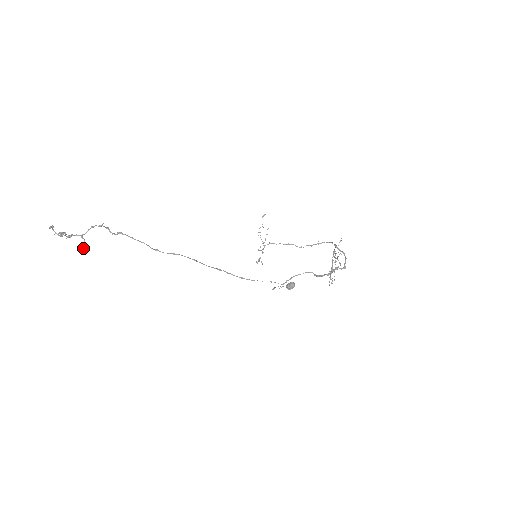
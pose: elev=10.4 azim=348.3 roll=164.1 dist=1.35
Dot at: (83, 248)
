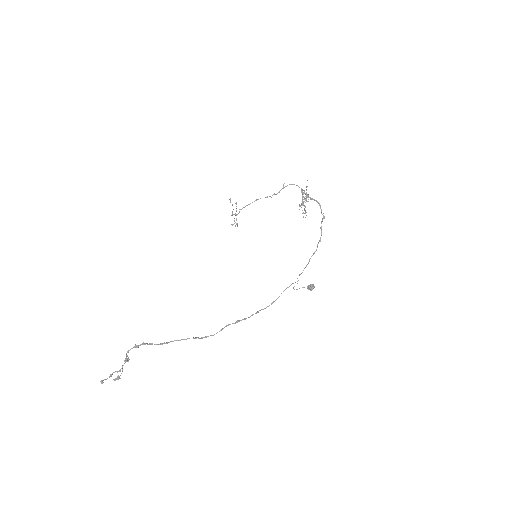
Dot at: (127, 359)
